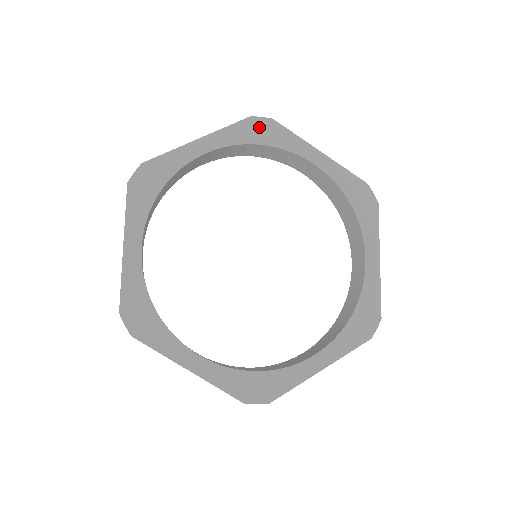
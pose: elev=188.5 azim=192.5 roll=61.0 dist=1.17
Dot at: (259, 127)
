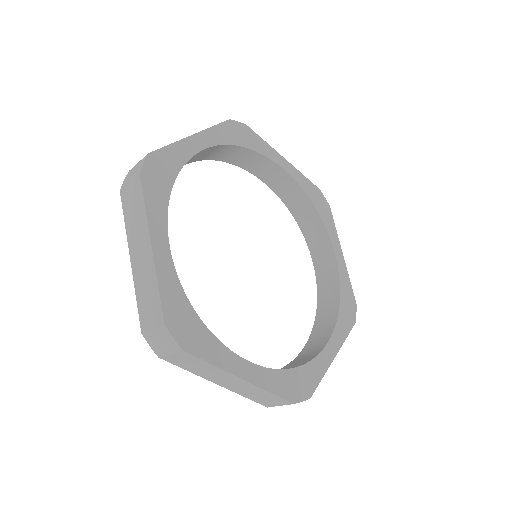
Dot at: (320, 199)
